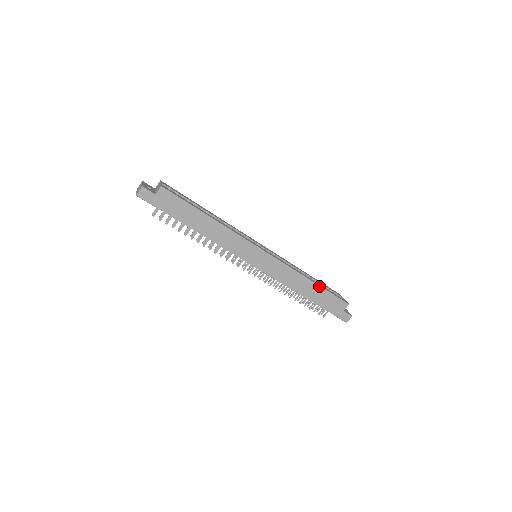
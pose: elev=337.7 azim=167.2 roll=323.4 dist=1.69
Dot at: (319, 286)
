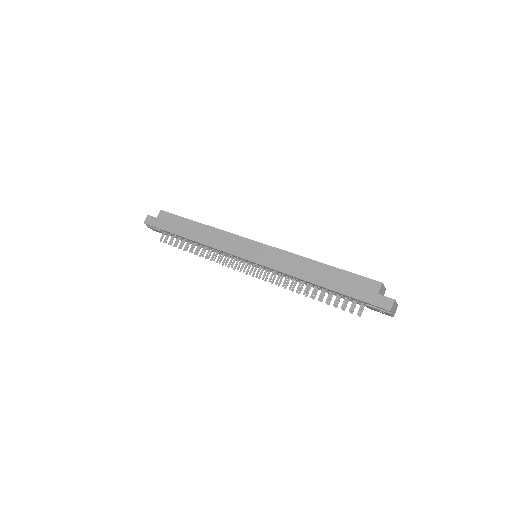
Dot at: (330, 266)
